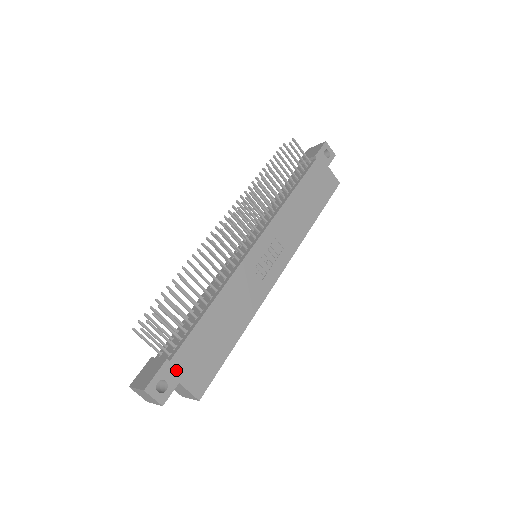
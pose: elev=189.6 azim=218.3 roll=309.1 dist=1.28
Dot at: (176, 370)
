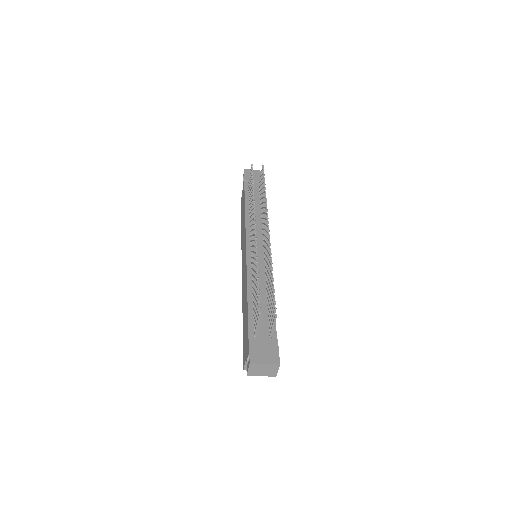
Dot at: occluded
